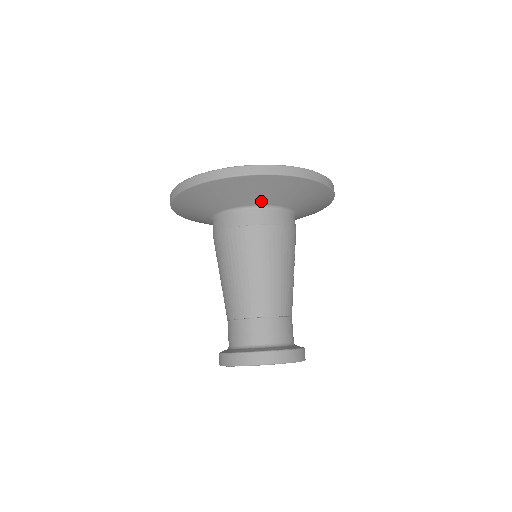
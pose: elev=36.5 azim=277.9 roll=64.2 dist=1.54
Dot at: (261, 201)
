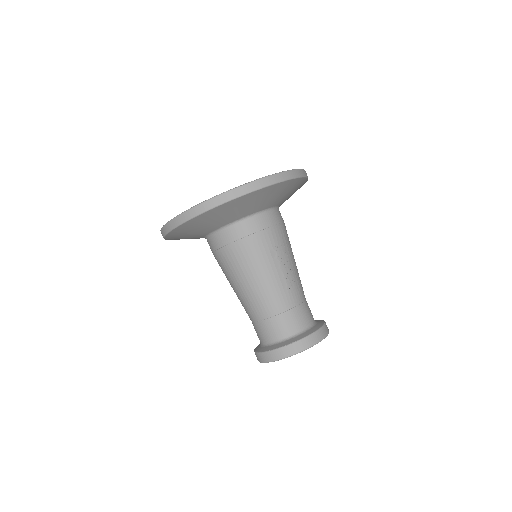
Dot at: (215, 227)
